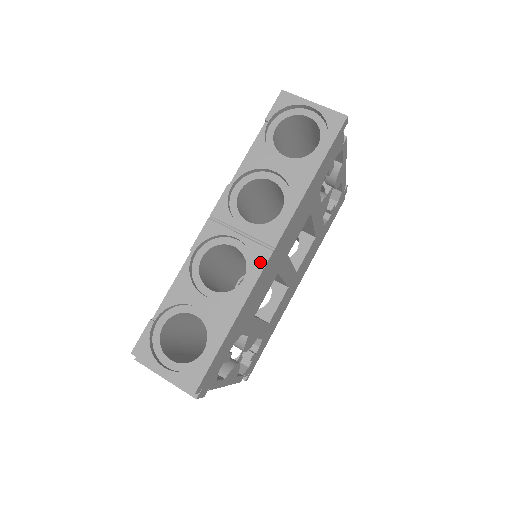
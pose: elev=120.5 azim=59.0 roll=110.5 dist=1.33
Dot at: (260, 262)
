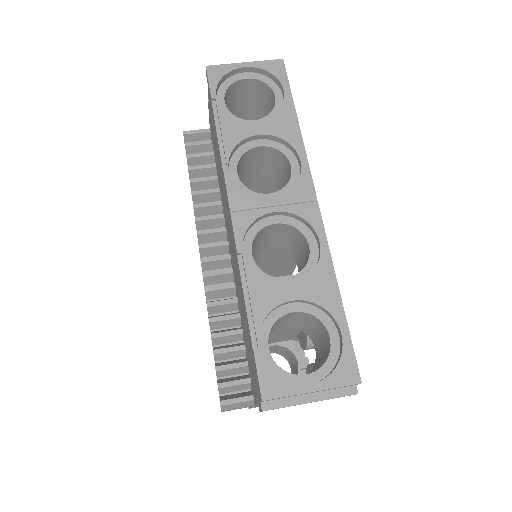
Dot at: (314, 218)
